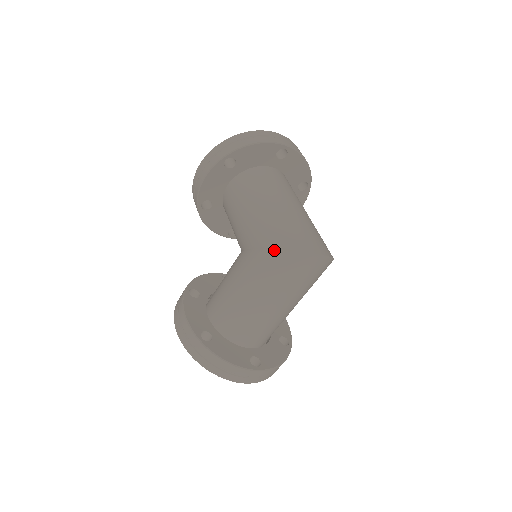
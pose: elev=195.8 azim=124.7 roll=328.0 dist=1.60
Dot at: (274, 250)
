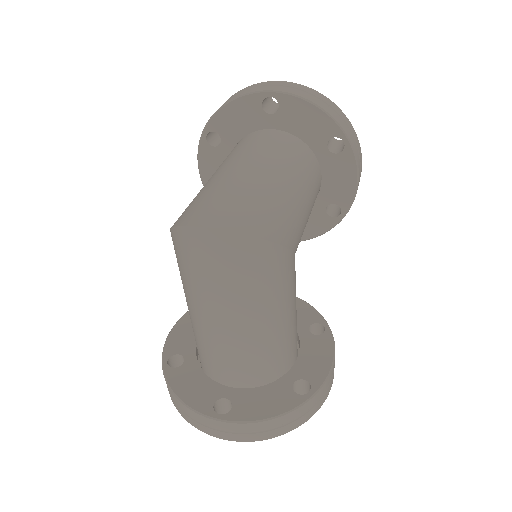
Dot at: occluded
